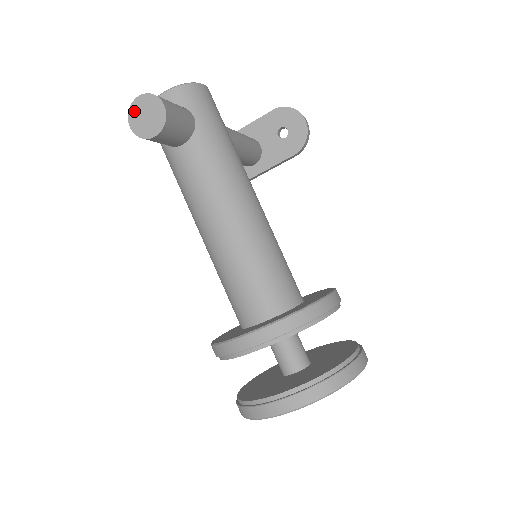
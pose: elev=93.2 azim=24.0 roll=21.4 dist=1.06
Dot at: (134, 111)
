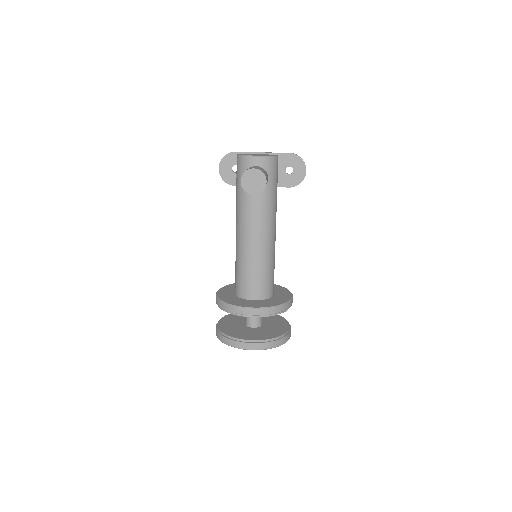
Dot at: (248, 174)
